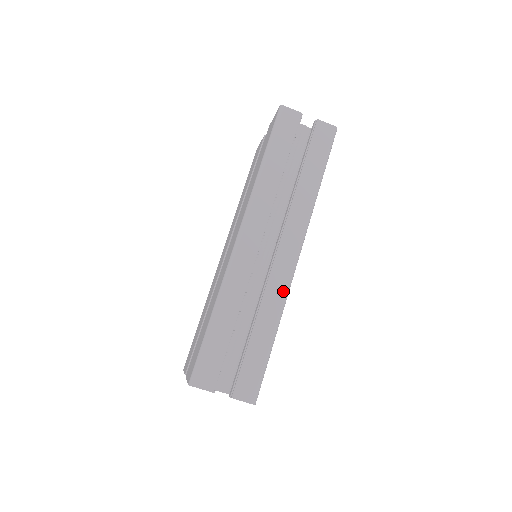
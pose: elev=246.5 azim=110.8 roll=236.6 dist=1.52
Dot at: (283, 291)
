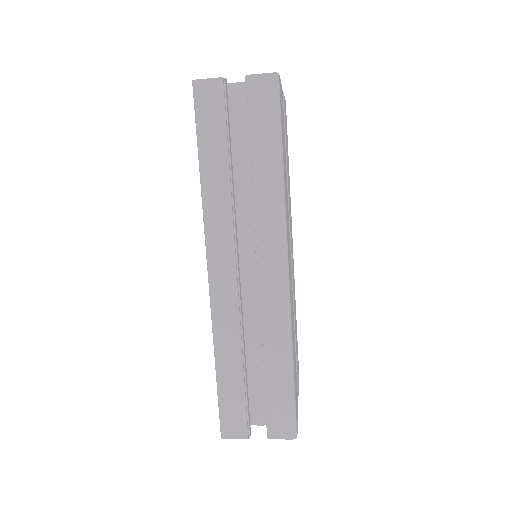
Dot at: (282, 314)
